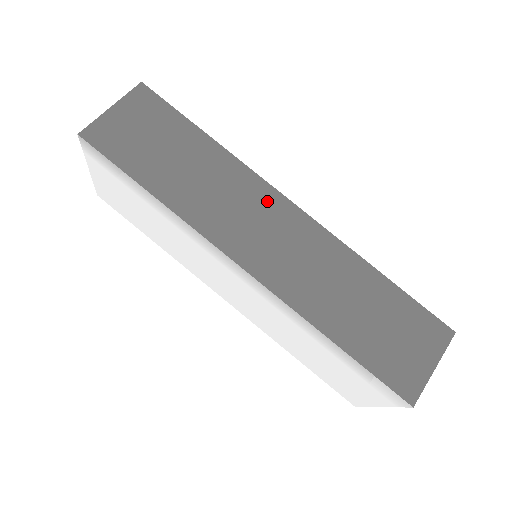
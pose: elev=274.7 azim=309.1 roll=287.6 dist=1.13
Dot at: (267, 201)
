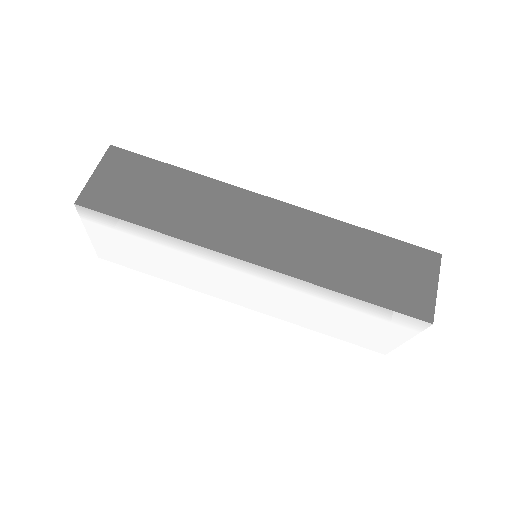
Dot at: (251, 204)
